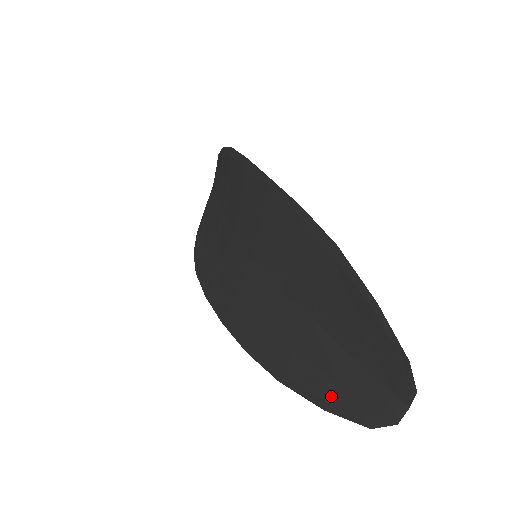
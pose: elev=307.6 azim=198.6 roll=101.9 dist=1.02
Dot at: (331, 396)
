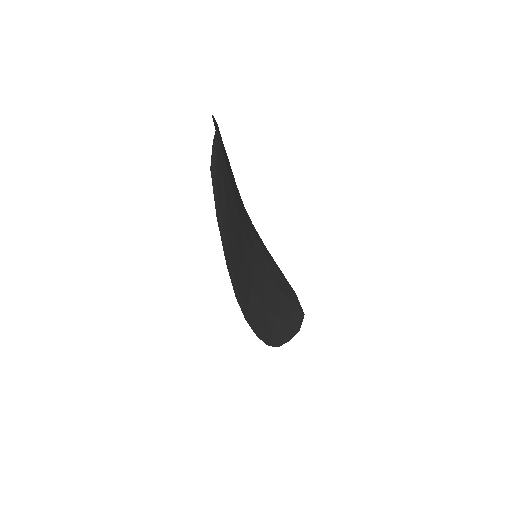
Dot at: occluded
